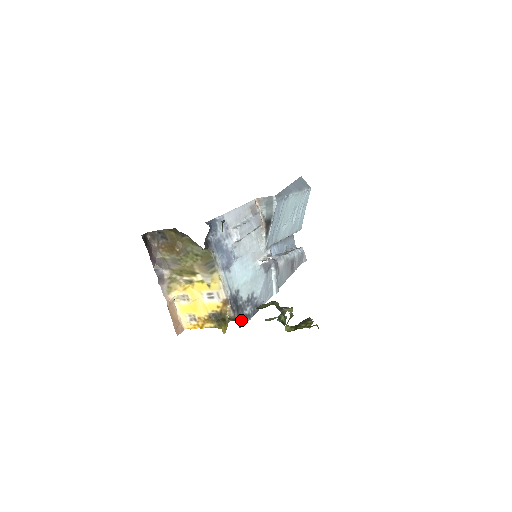
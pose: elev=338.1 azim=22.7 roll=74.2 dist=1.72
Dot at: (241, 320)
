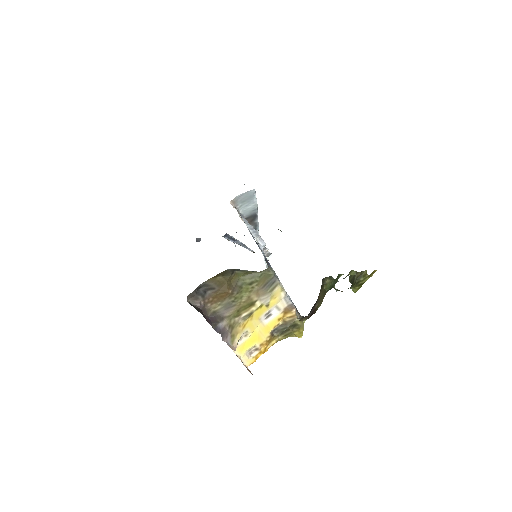
Dot at: occluded
